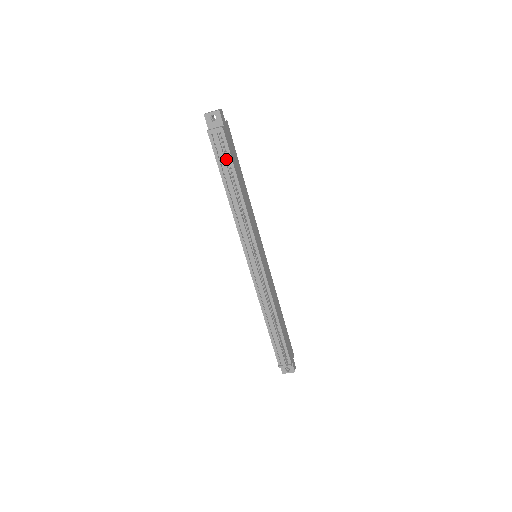
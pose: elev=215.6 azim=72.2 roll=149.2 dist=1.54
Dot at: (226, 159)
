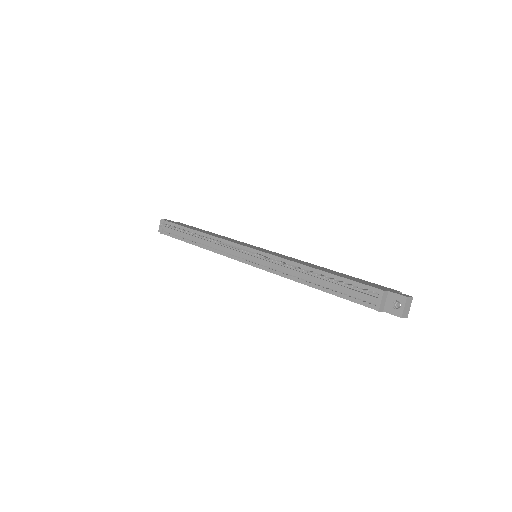
Dot at: (179, 230)
